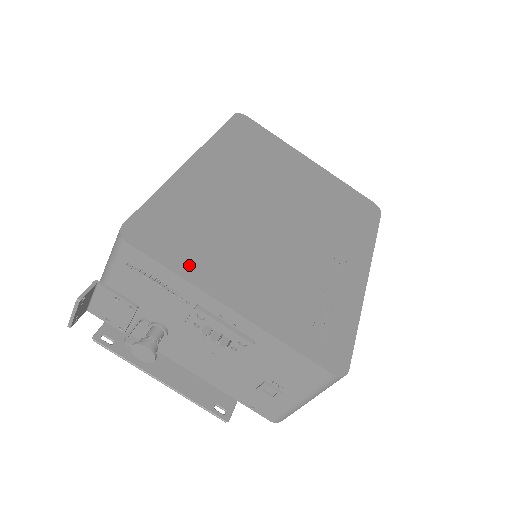
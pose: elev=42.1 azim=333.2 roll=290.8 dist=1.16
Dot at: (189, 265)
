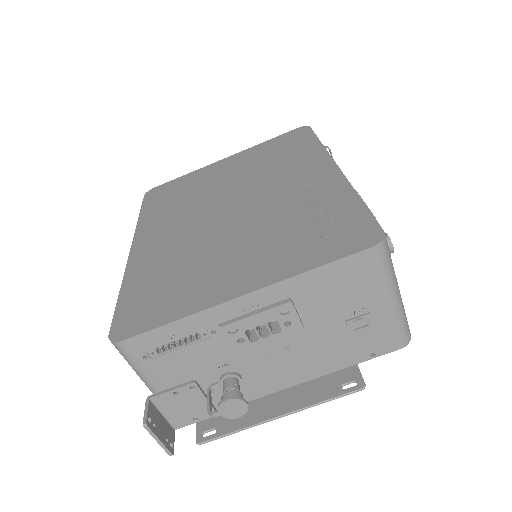
Dot at: (181, 306)
